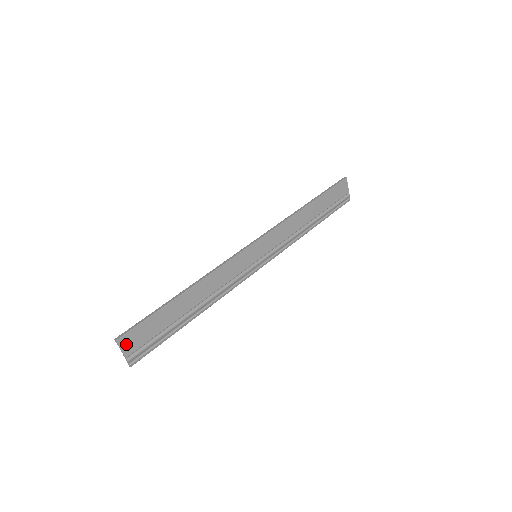
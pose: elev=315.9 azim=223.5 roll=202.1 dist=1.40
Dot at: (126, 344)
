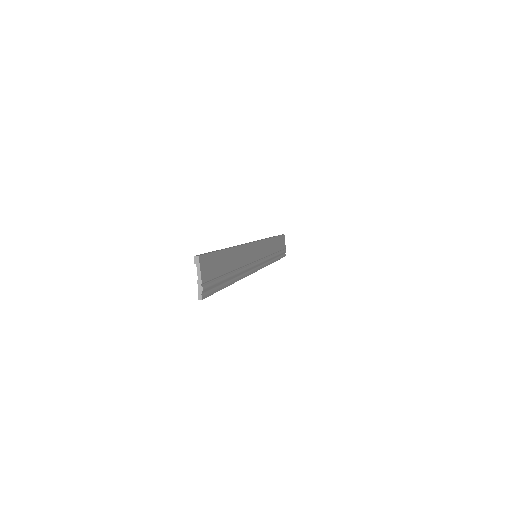
Dot at: (203, 267)
